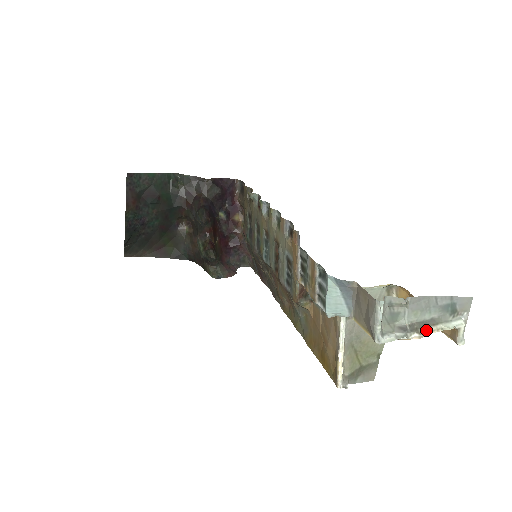
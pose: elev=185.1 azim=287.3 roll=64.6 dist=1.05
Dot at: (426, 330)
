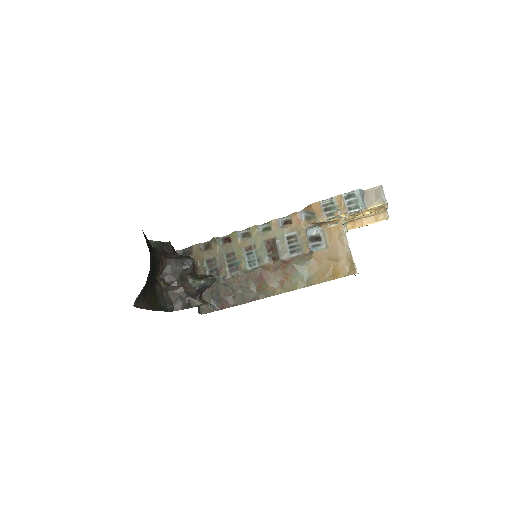
Dot at: occluded
